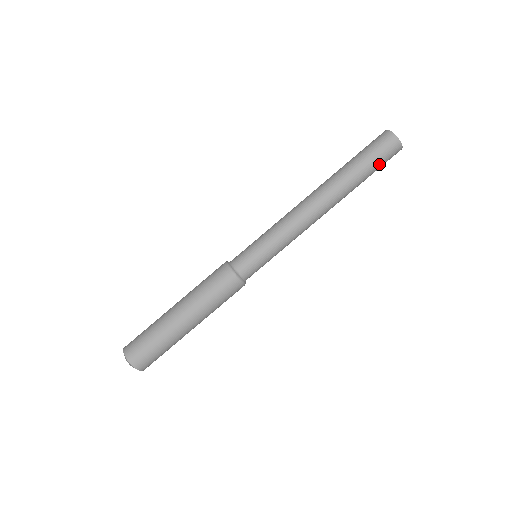
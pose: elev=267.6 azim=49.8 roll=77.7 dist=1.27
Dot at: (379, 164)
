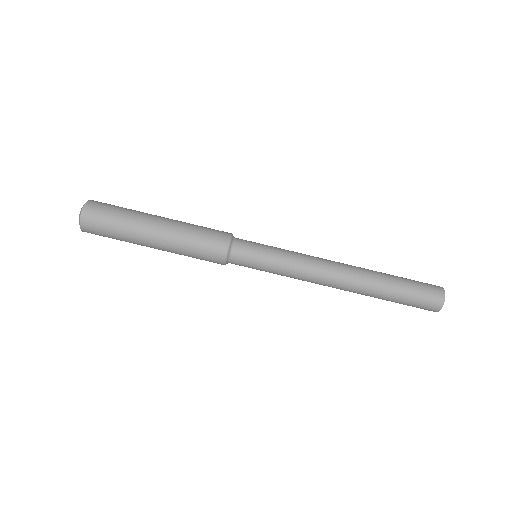
Dot at: (408, 305)
